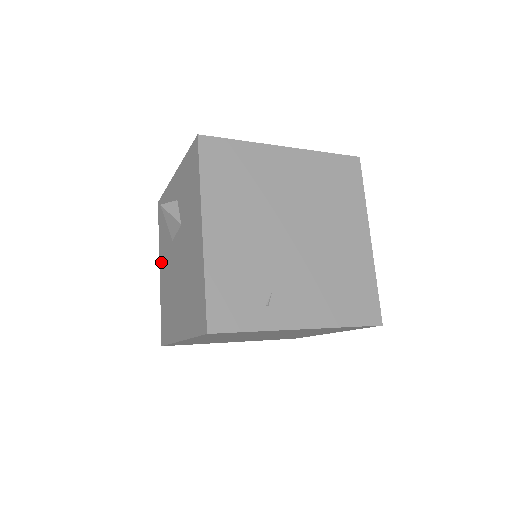
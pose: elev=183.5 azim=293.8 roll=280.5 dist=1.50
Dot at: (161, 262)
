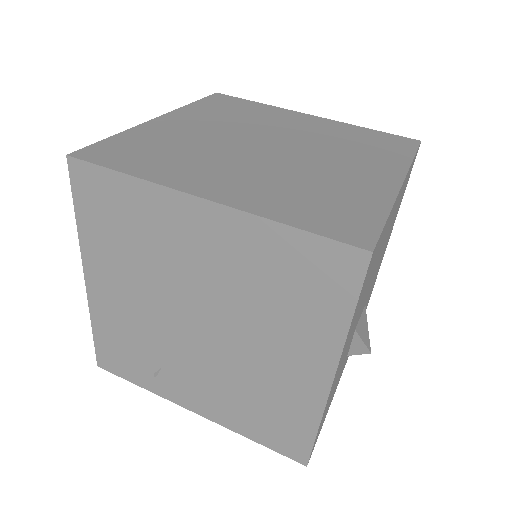
Dot at: occluded
